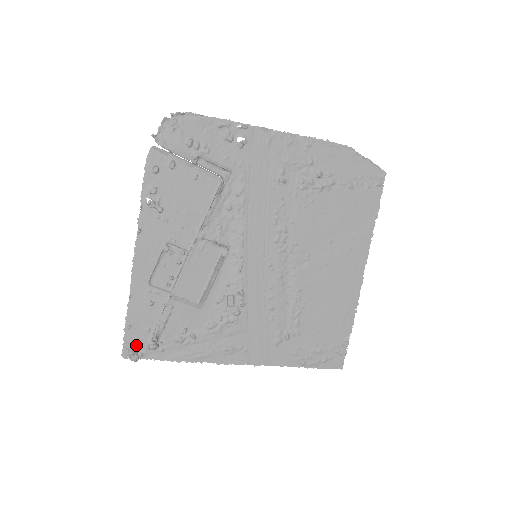
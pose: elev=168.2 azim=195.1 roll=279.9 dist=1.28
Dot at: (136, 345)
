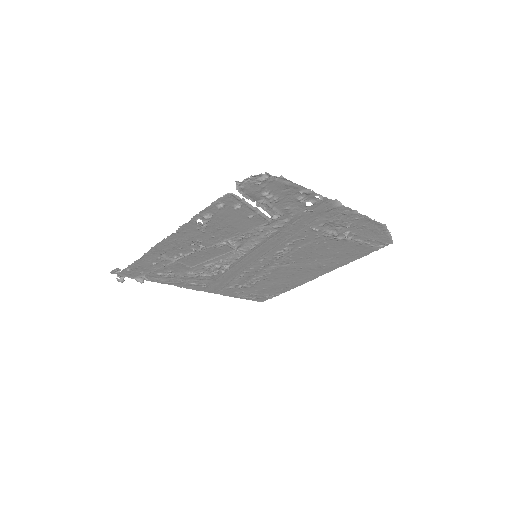
Dot at: occluded
